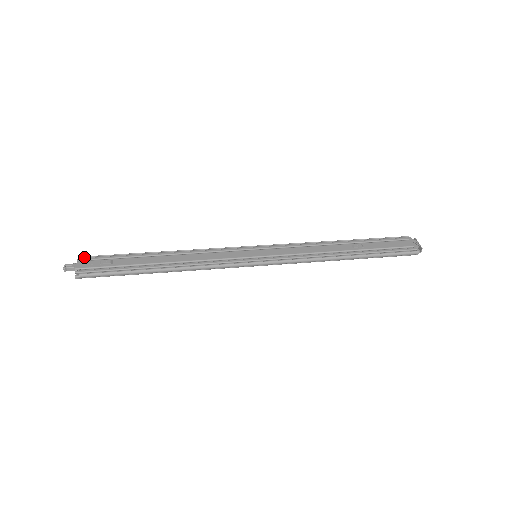
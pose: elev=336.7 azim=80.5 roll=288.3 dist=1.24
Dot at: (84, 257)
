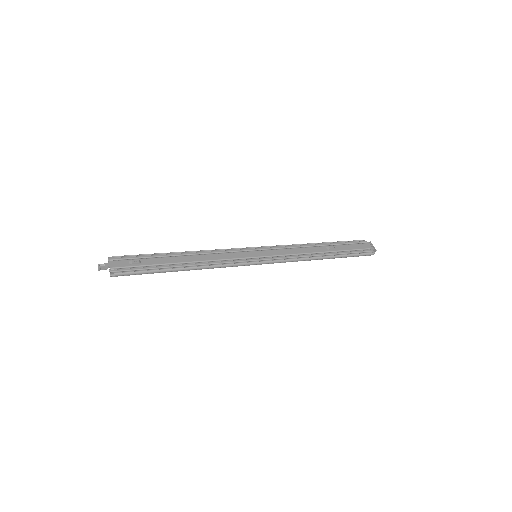
Dot at: (113, 257)
